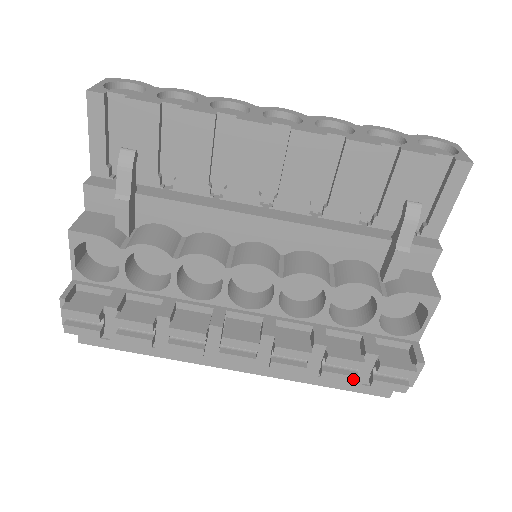
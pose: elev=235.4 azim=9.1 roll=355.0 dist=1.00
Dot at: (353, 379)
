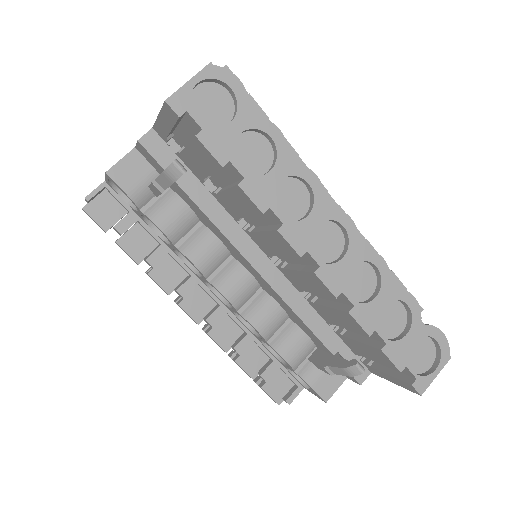
Dot at: occluded
